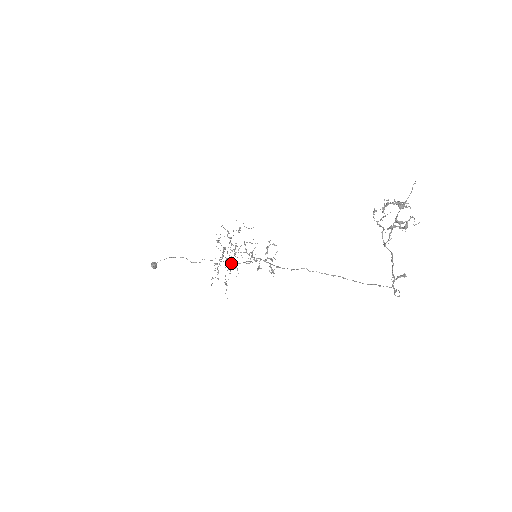
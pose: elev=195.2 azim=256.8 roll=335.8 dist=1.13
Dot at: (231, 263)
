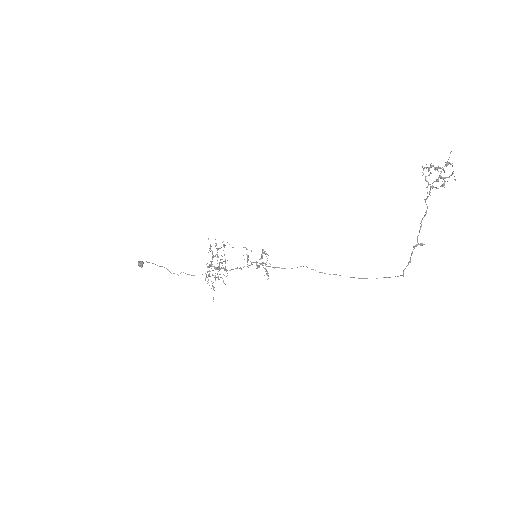
Dot at: occluded
